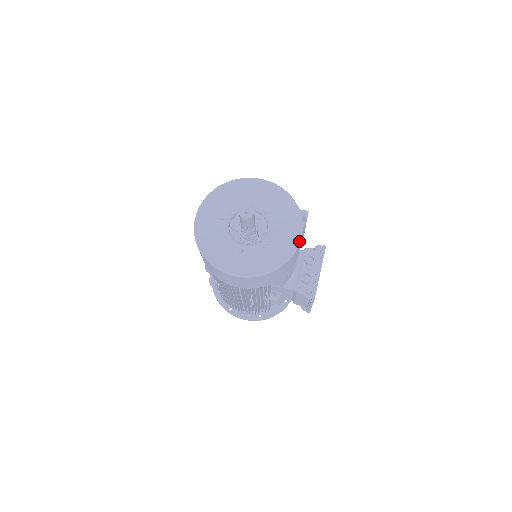
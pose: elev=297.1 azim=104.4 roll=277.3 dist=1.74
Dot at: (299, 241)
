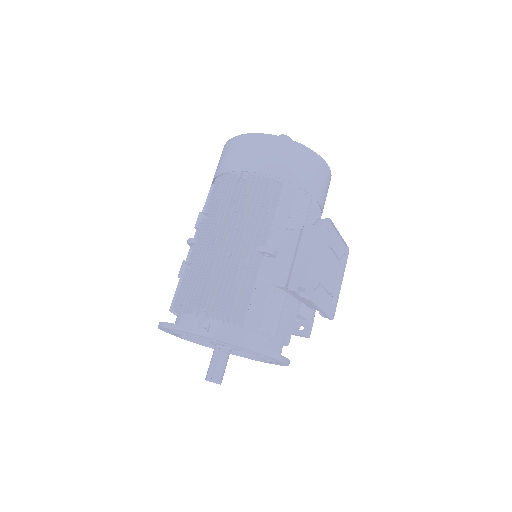
Dot at: (326, 164)
